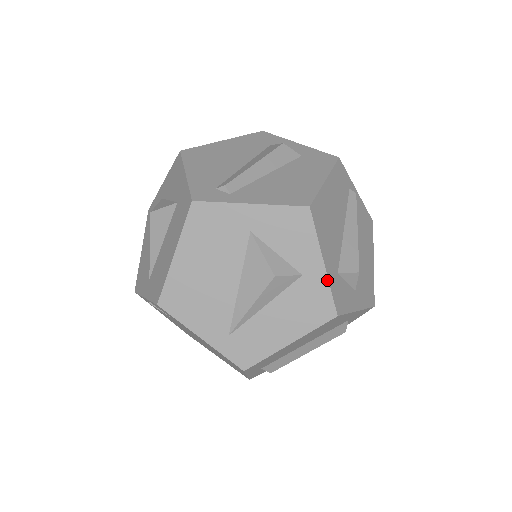
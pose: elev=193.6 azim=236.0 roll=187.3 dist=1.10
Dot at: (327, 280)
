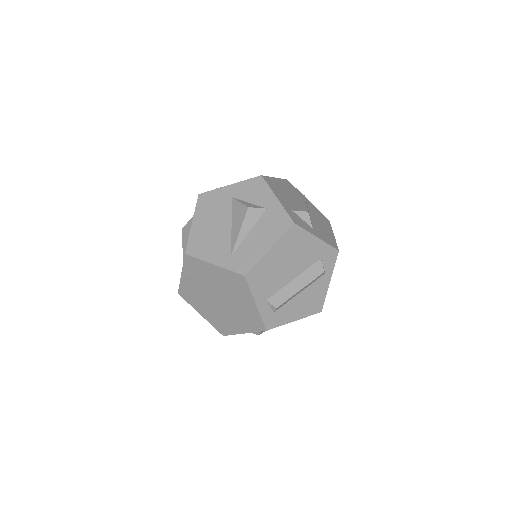
Dot at: (282, 206)
